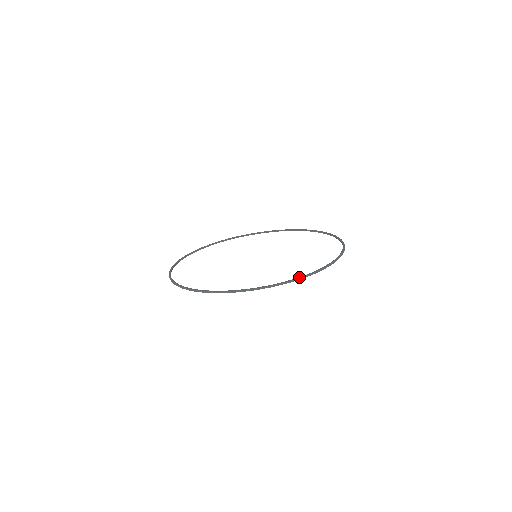
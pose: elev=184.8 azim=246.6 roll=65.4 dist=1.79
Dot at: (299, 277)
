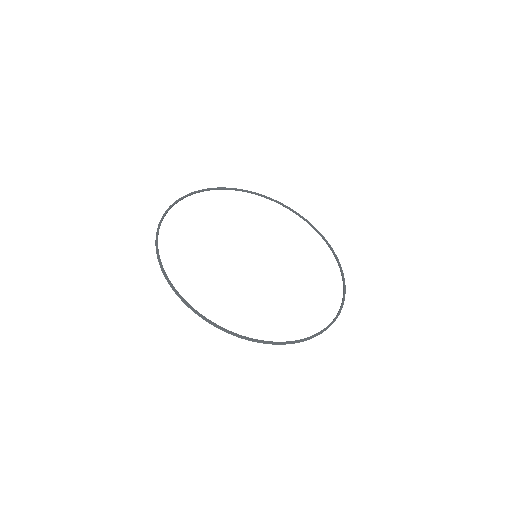
Dot at: (332, 323)
